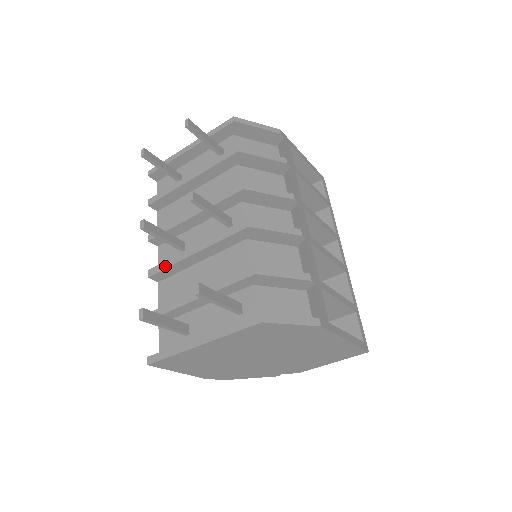
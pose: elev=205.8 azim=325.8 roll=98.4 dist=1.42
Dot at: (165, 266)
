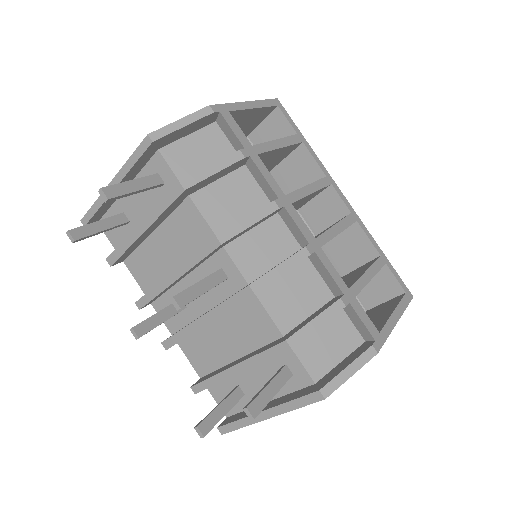
Dot at: (178, 339)
